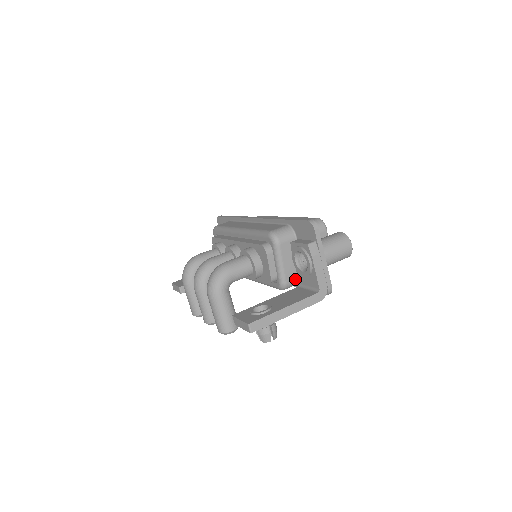
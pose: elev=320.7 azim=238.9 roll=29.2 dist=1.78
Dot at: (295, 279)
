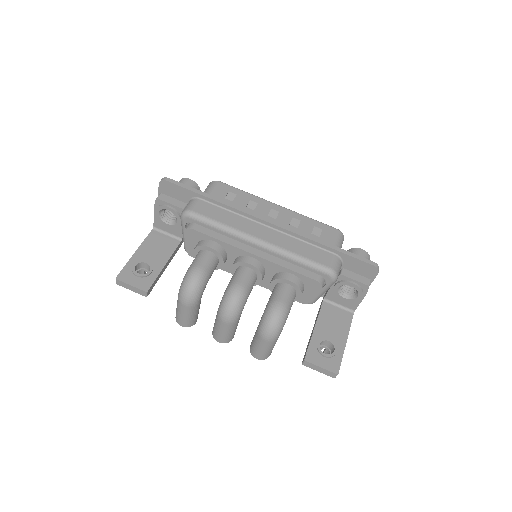
Dot at: occluded
